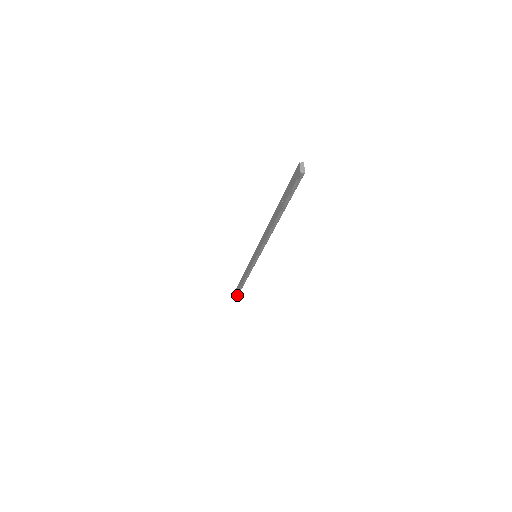
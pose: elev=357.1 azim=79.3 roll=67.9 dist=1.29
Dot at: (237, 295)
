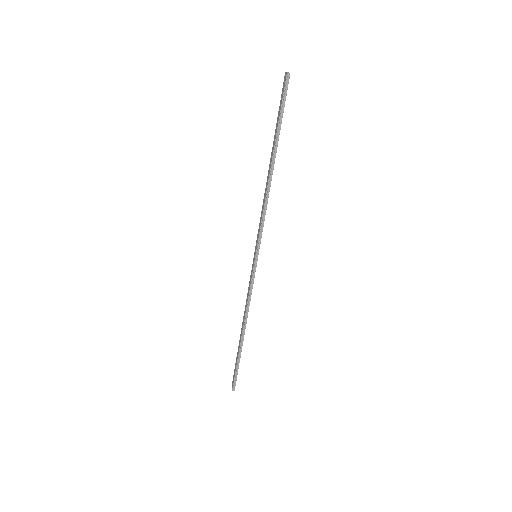
Dot at: (237, 372)
